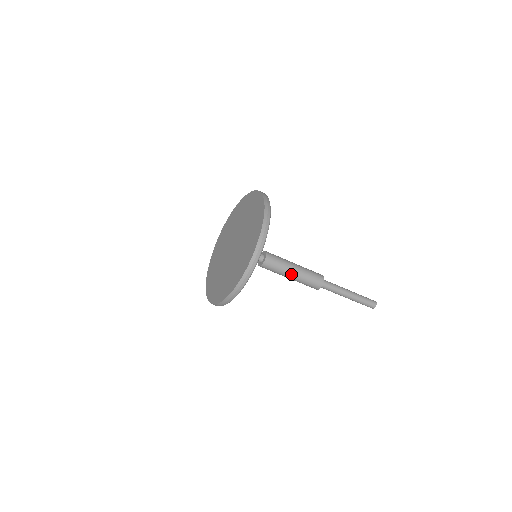
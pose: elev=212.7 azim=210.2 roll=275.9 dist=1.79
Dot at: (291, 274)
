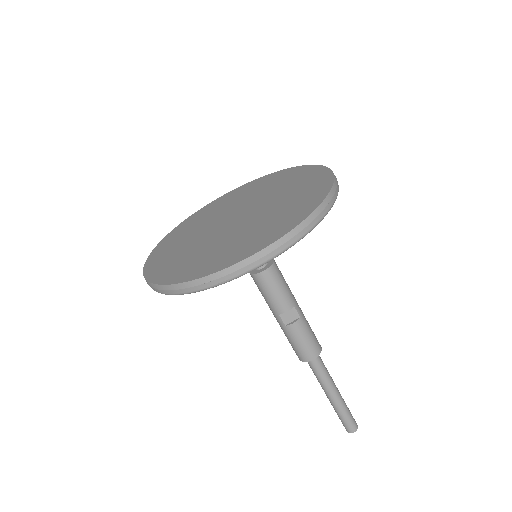
Dot at: (291, 311)
